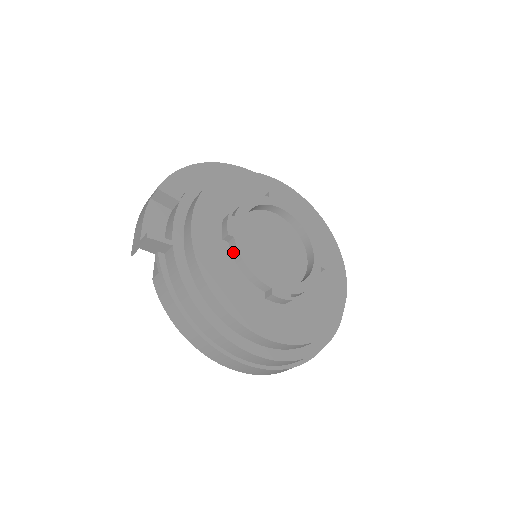
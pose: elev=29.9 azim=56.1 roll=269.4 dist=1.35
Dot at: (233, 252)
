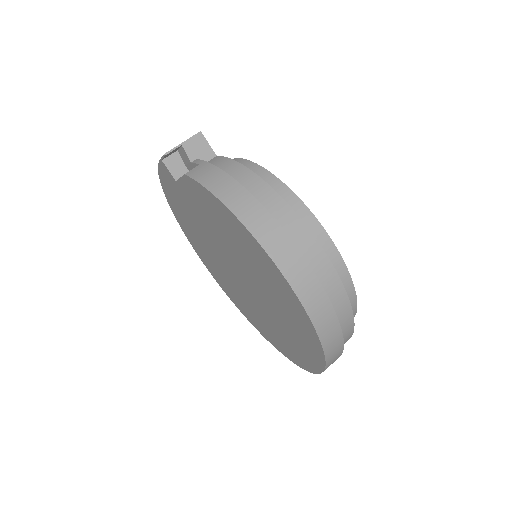
Dot at: occluded
